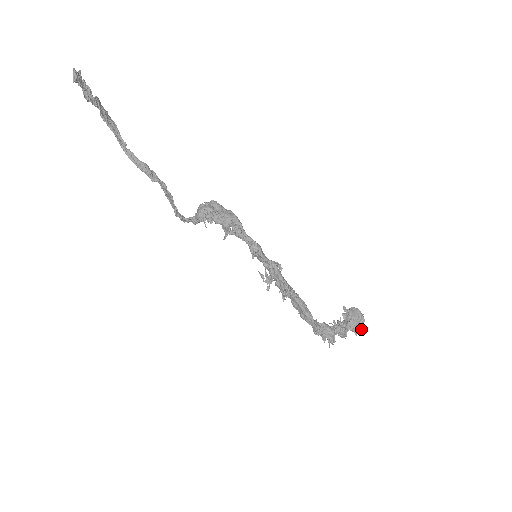
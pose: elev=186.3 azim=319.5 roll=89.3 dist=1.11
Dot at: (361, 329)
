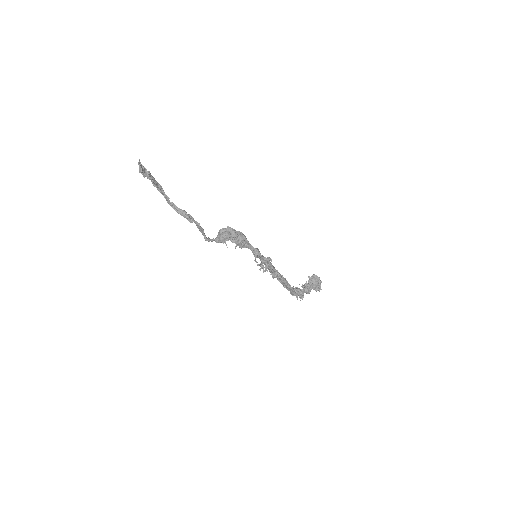
Dot at: (319, 288)
